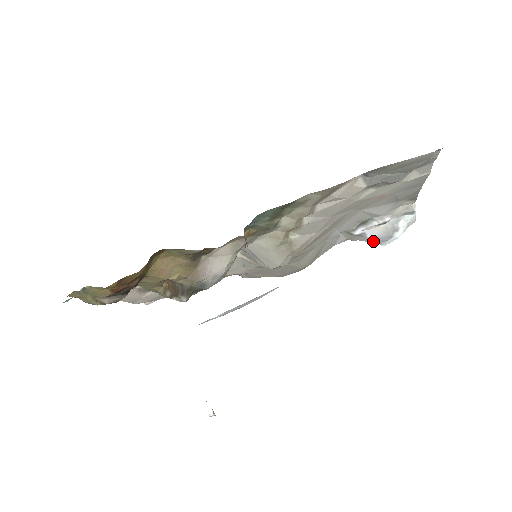
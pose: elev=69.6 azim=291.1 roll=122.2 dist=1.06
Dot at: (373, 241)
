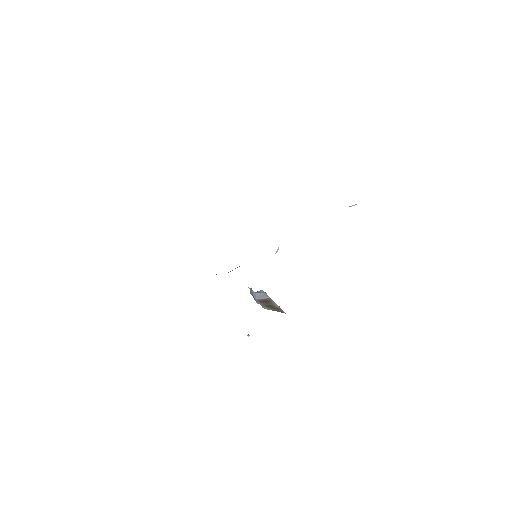
Dot at: occluded
